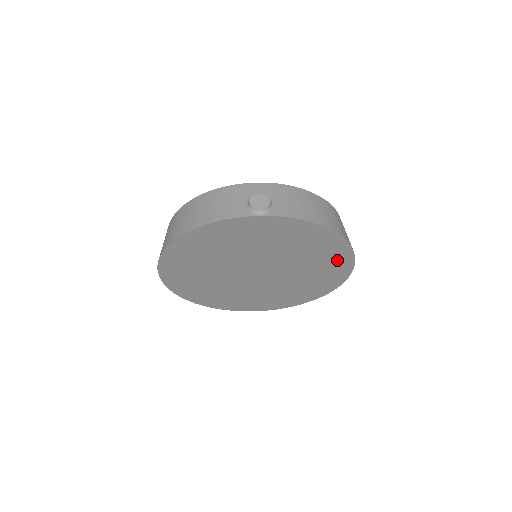
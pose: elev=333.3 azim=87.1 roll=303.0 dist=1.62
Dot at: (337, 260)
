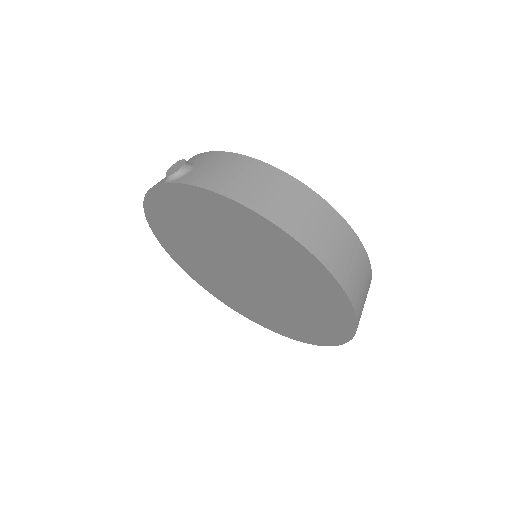
Dot at: (304, 264)
